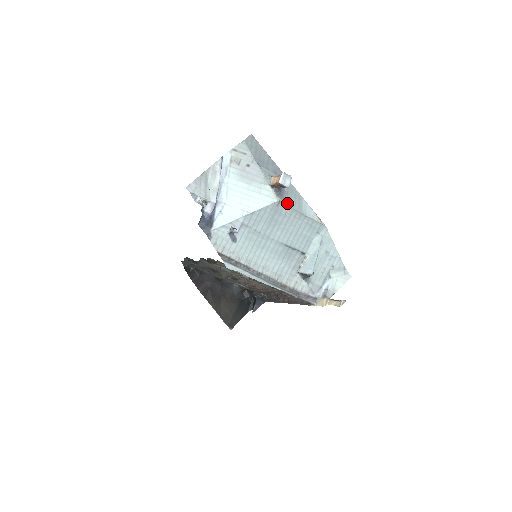
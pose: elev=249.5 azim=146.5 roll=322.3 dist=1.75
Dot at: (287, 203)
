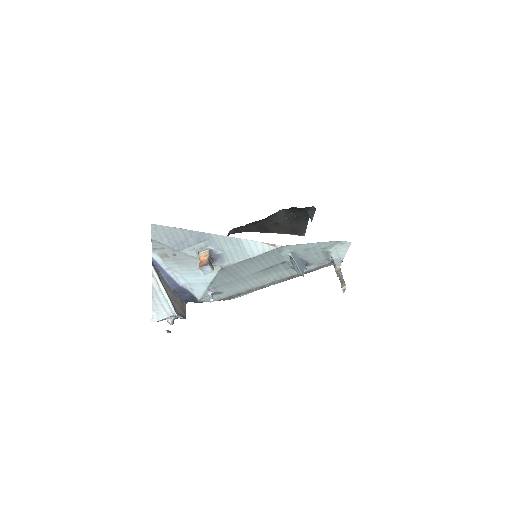
Dot at: (229, 262)
